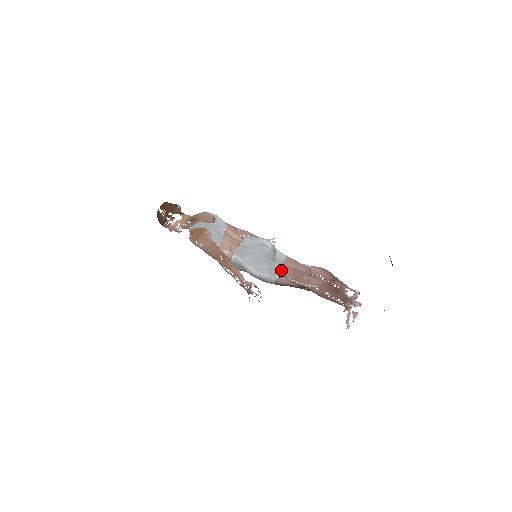
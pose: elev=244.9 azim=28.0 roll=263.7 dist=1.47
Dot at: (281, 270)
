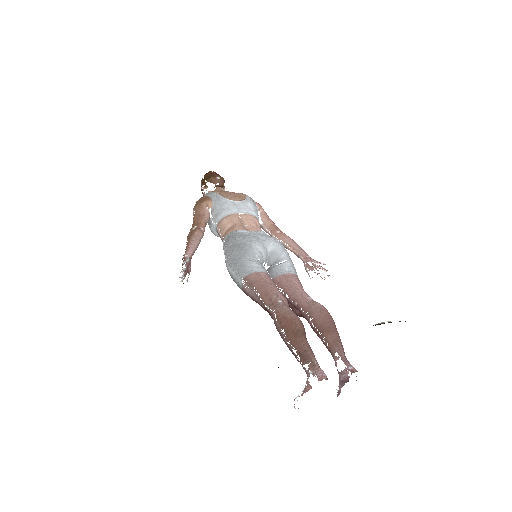
Dot at: (250, 273)
